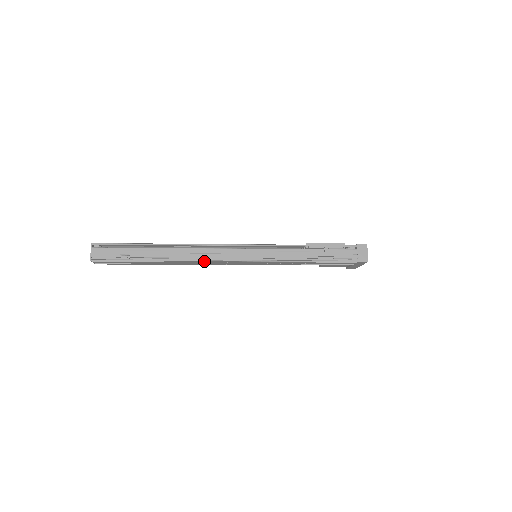
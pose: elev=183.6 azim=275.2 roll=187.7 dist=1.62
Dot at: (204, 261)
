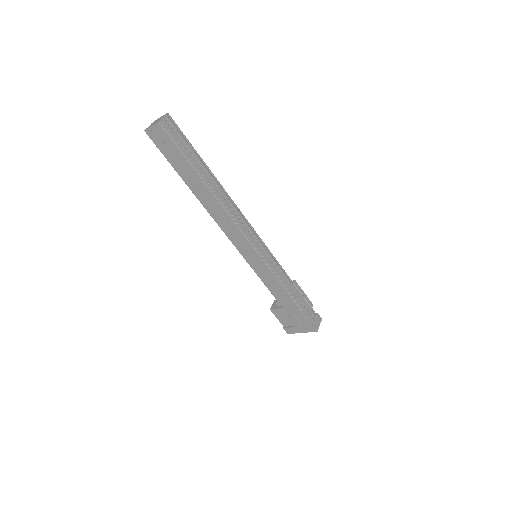
Dot at: (232, 220)
